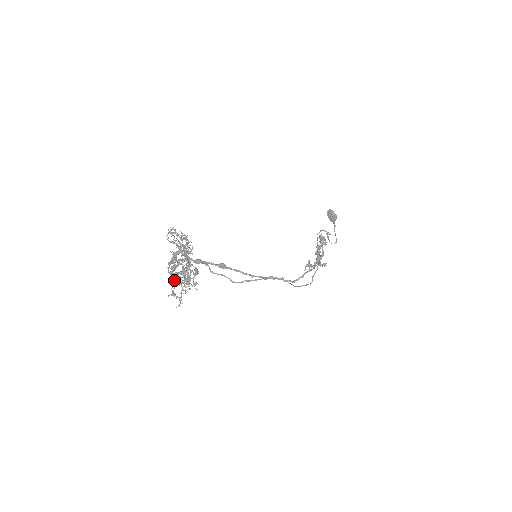
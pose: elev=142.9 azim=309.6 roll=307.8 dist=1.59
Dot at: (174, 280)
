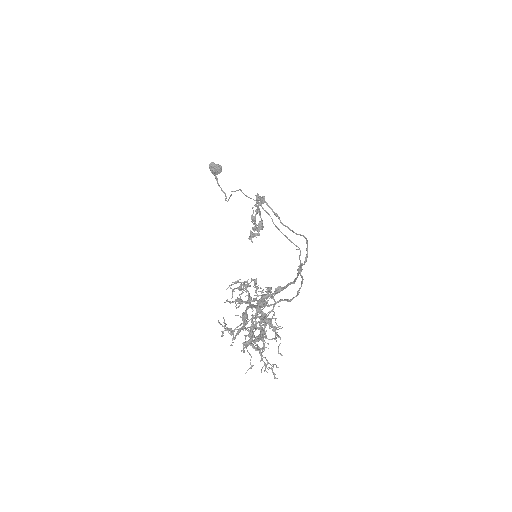
Dot at: (254, 348)
